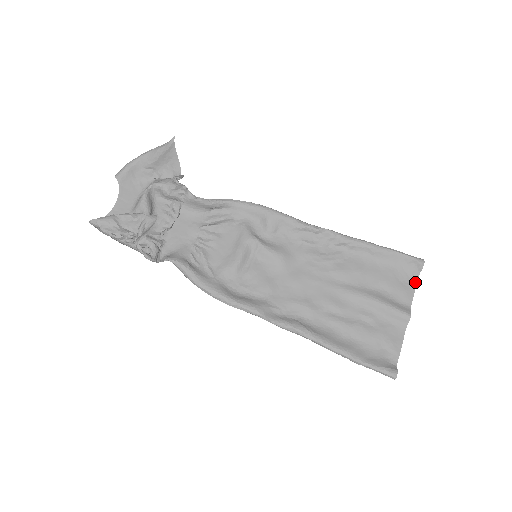
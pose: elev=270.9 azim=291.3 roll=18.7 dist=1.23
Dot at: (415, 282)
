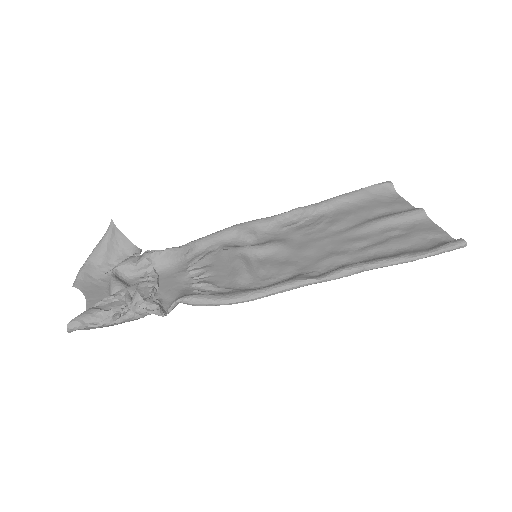
Dot at: (399, 196)
